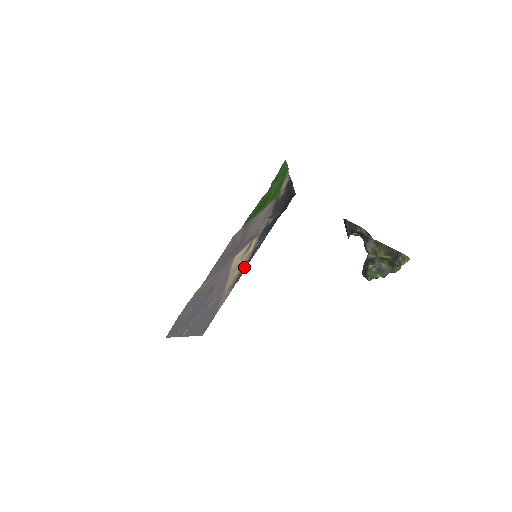
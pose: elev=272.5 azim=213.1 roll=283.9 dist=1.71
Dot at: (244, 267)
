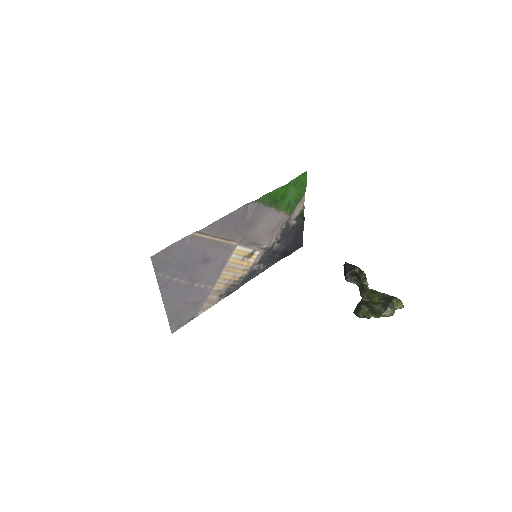
Dot at: (238, 283)
